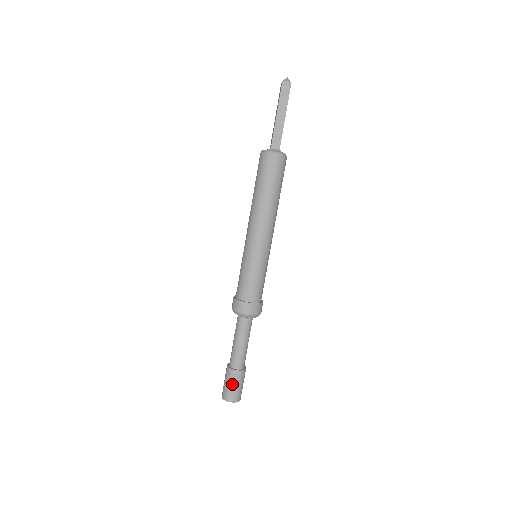
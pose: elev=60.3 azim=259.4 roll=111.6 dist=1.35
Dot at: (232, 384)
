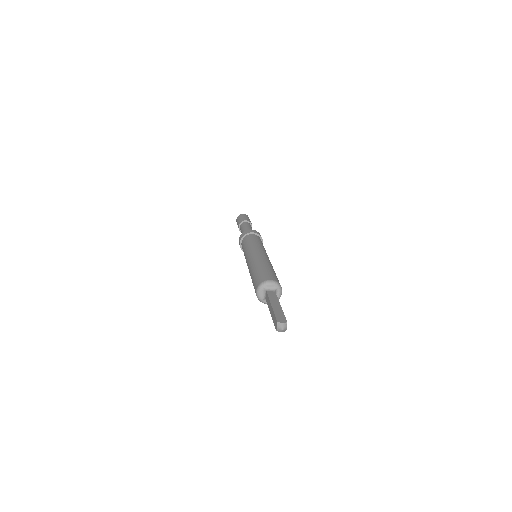
Dot at: occluded
